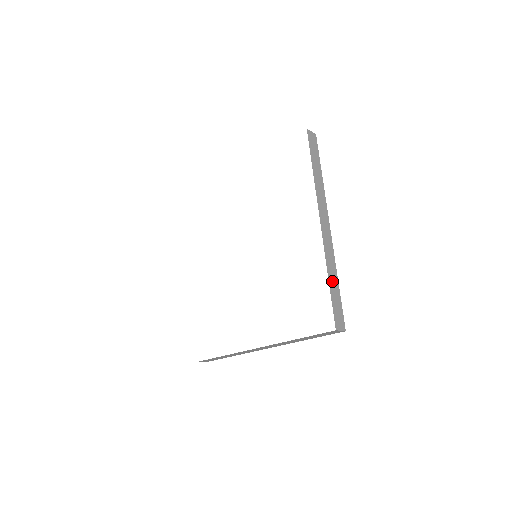
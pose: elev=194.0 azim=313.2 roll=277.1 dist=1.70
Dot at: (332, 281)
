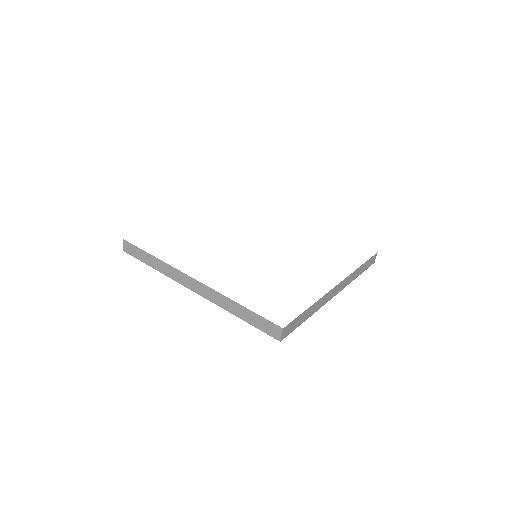
Dot at: (309, 311)
